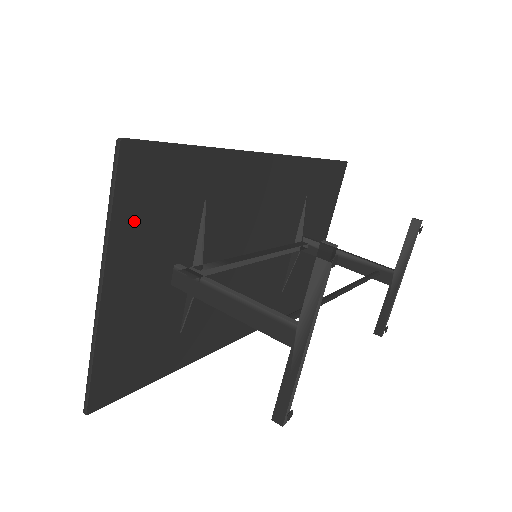
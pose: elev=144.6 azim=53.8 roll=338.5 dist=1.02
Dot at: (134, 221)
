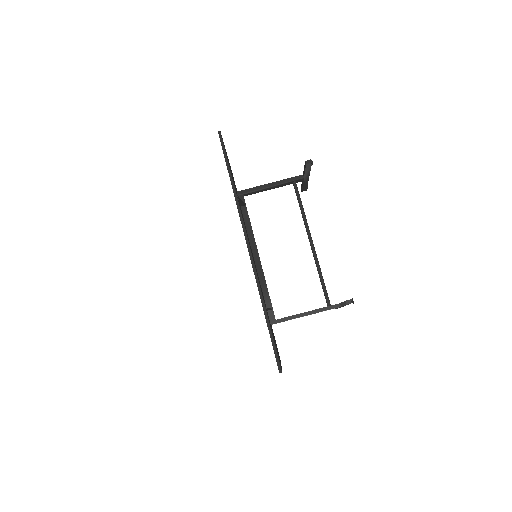
Dot at: (278, 356)
